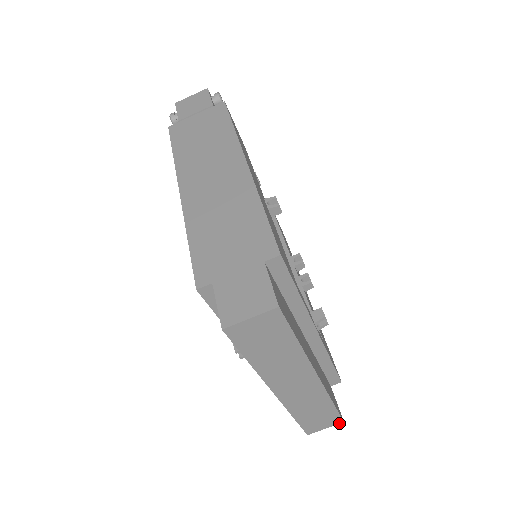
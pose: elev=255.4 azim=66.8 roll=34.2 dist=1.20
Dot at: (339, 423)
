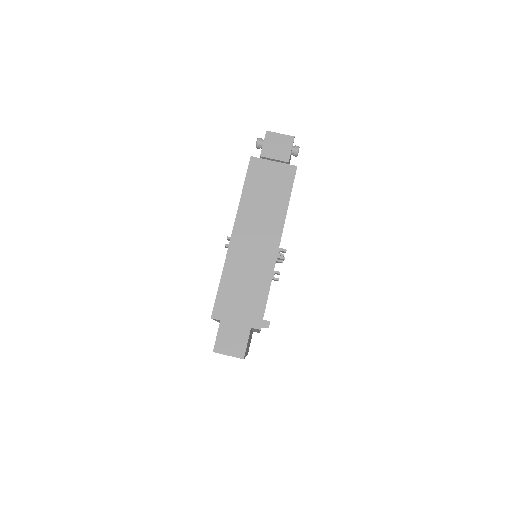
Dot at: occluded
